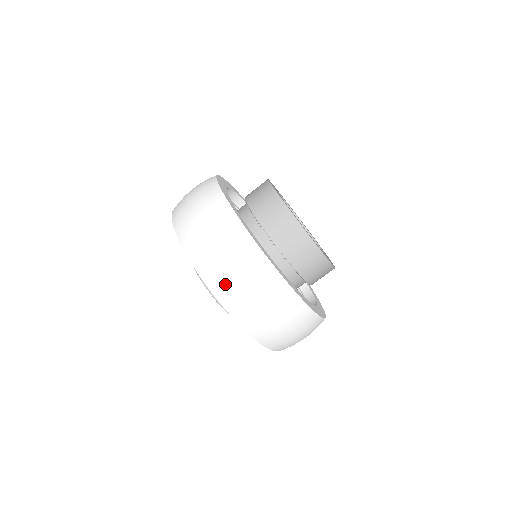
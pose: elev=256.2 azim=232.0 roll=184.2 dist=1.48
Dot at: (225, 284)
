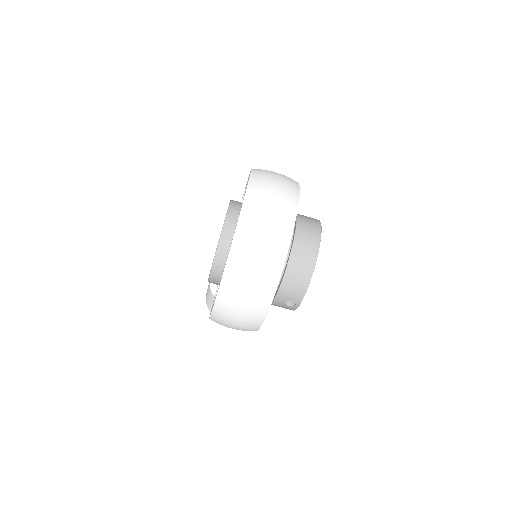
Dot at: (261, 191)
